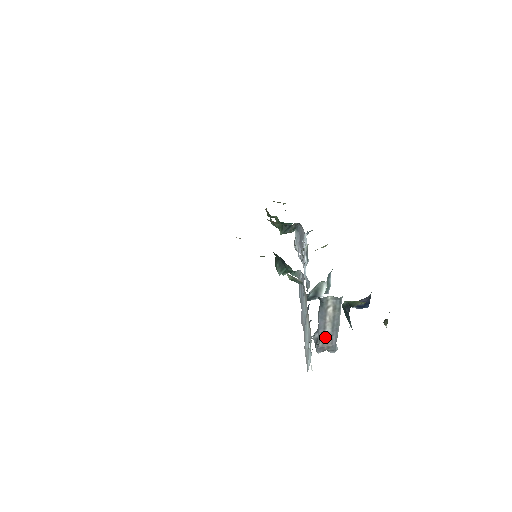
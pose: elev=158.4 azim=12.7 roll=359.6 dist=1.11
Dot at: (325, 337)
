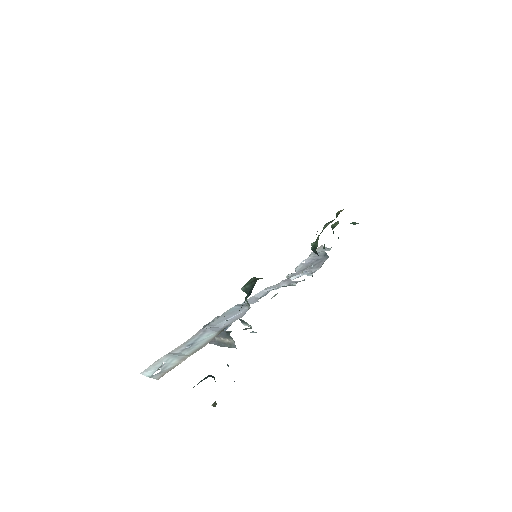
Dot at: occluded
